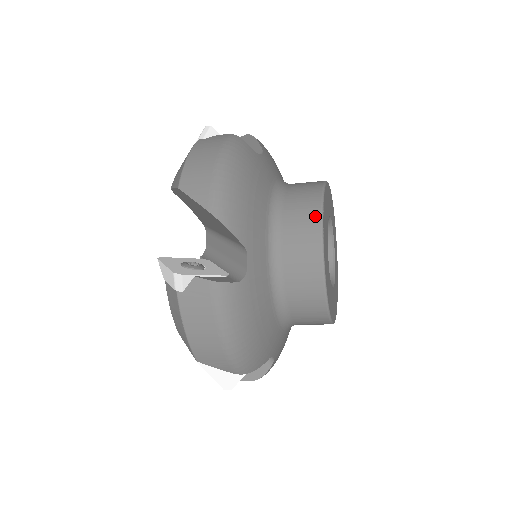
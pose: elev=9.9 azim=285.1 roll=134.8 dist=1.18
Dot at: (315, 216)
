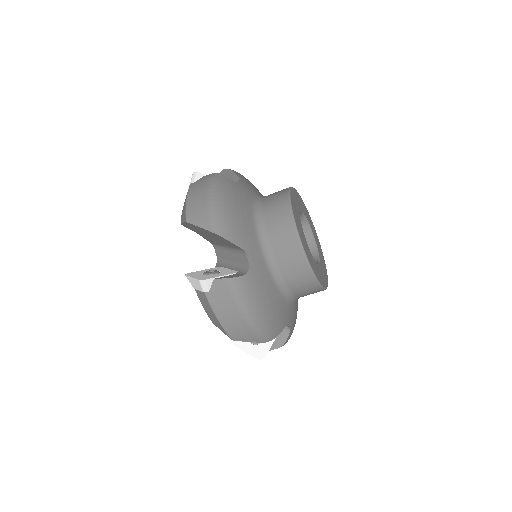
Dot at: occluded
